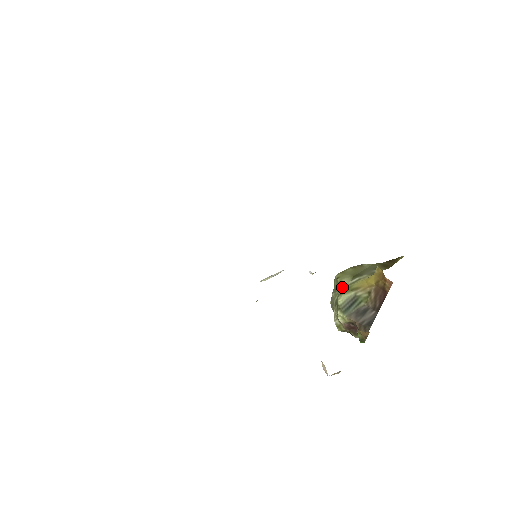
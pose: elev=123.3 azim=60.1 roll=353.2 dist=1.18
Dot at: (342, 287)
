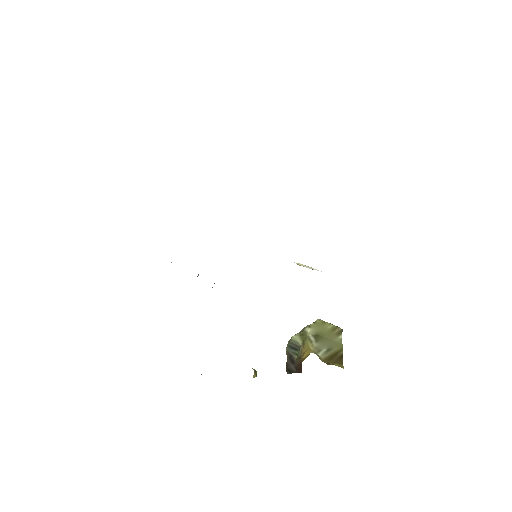
Dot at: (306, 331)
